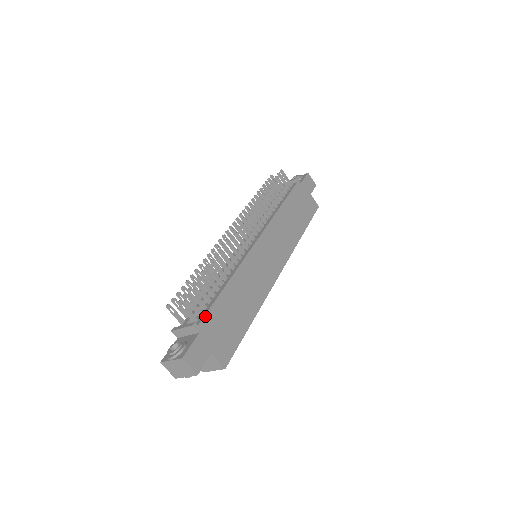
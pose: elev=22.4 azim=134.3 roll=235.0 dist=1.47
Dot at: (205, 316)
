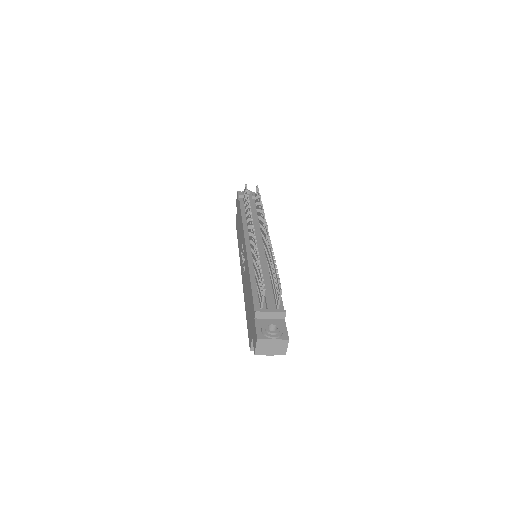
Dot at: occluded
